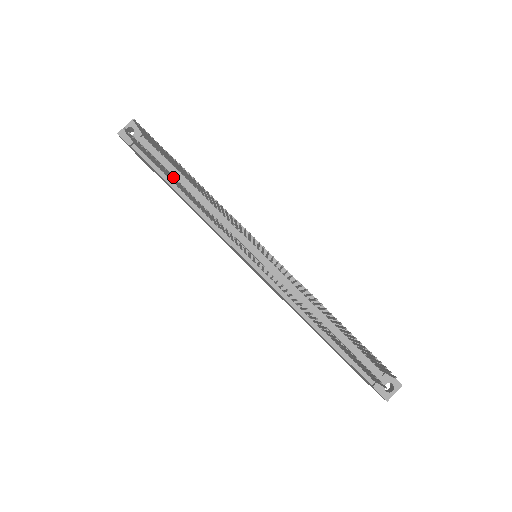
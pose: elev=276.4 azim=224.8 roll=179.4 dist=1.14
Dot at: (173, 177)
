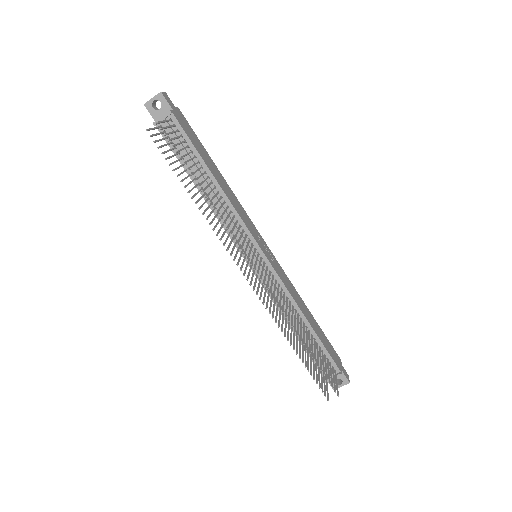
Dot at: occluded
